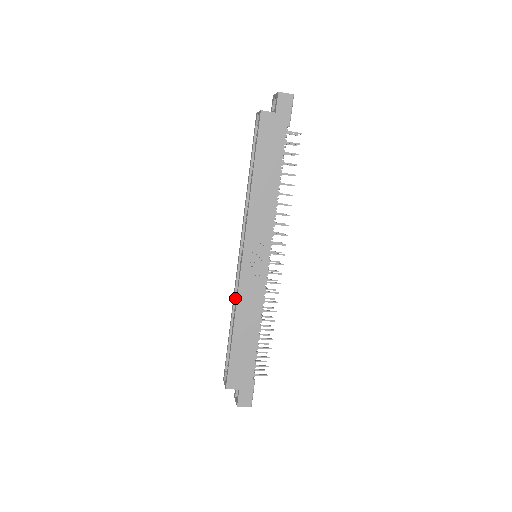
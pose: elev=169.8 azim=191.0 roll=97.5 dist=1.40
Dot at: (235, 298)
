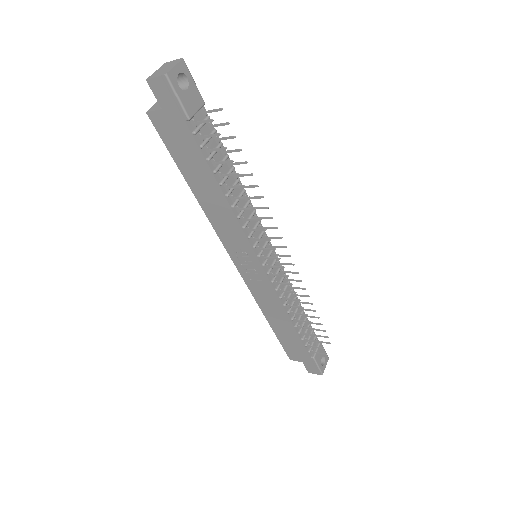
Dot at: occluded
